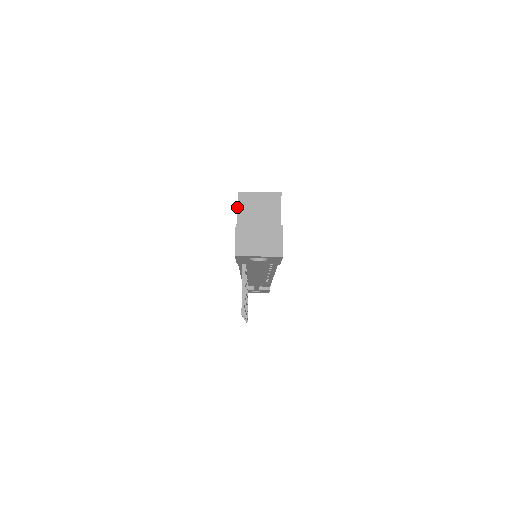
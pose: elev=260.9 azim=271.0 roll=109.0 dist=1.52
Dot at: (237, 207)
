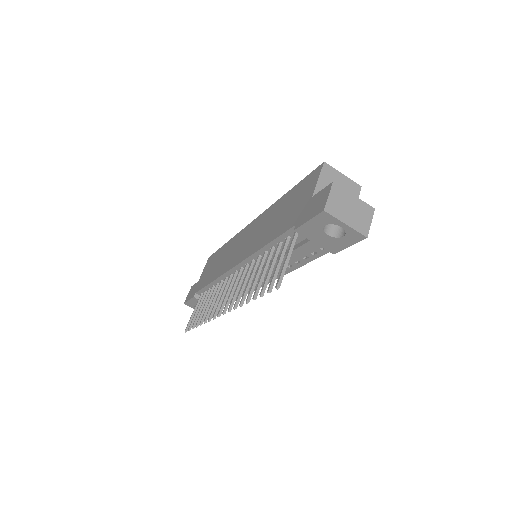
Dot at: (319, 175)
